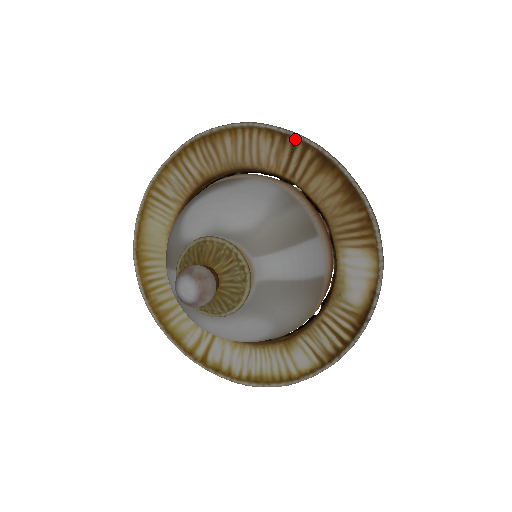
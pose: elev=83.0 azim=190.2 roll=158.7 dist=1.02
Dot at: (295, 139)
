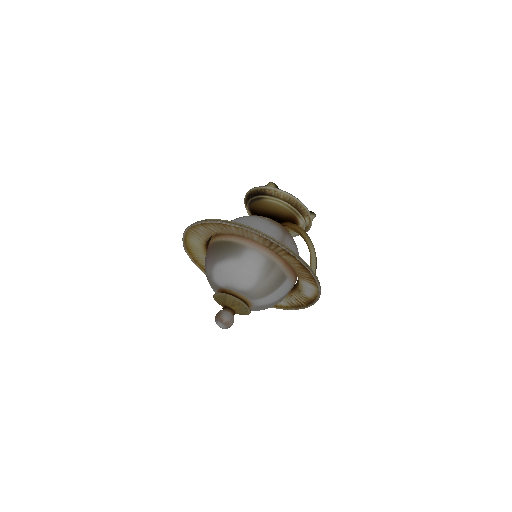
Dot at: (273, 241)
